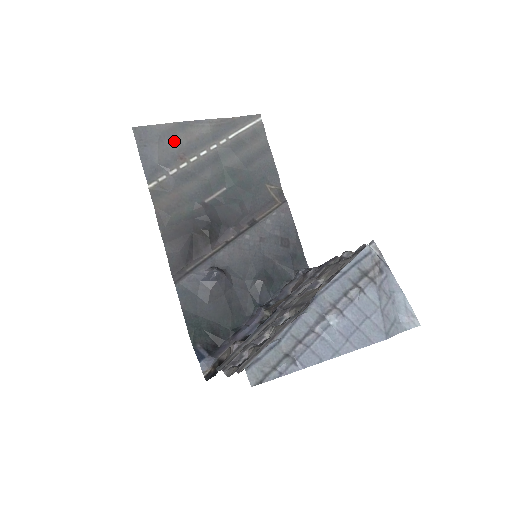
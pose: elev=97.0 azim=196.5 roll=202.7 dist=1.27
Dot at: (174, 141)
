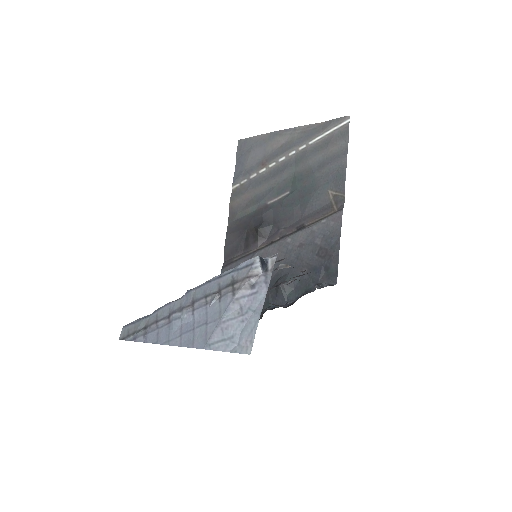
Dot at: (263, 149)
